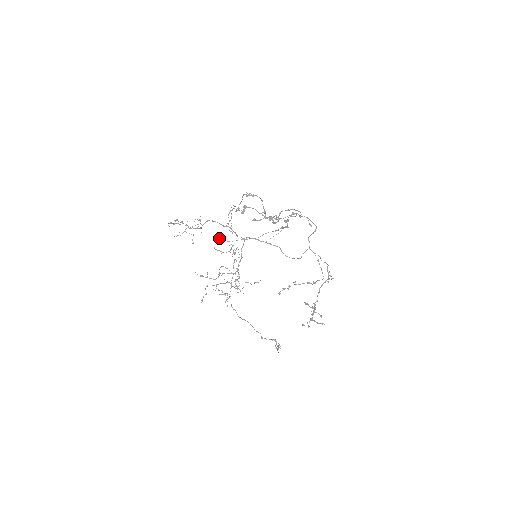
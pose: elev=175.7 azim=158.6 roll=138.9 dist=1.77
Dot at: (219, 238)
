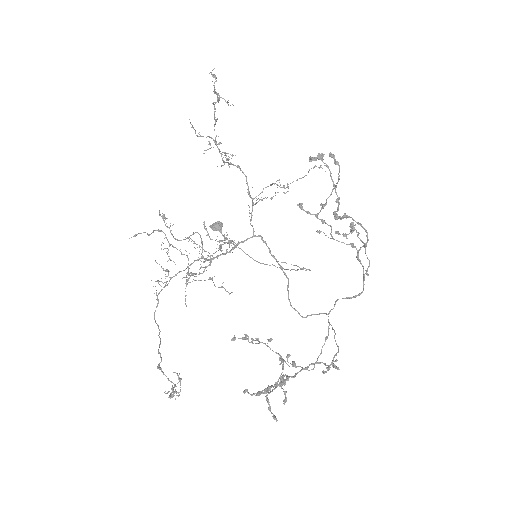
Dot at: (217, 222)
